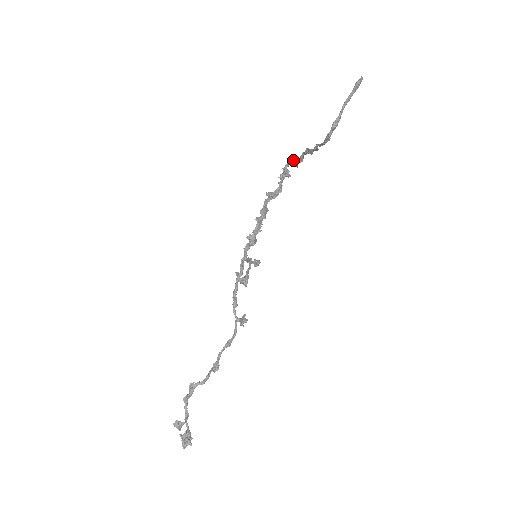
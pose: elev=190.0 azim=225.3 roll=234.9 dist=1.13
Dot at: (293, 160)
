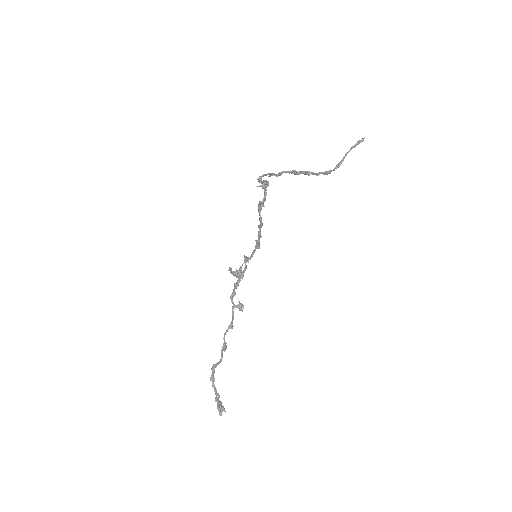
Dot at: (272, 173)
